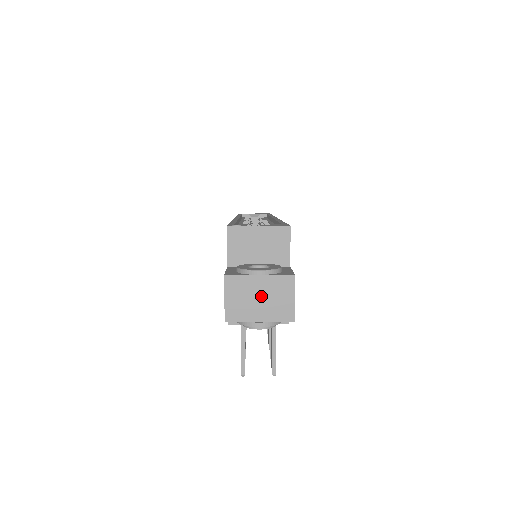
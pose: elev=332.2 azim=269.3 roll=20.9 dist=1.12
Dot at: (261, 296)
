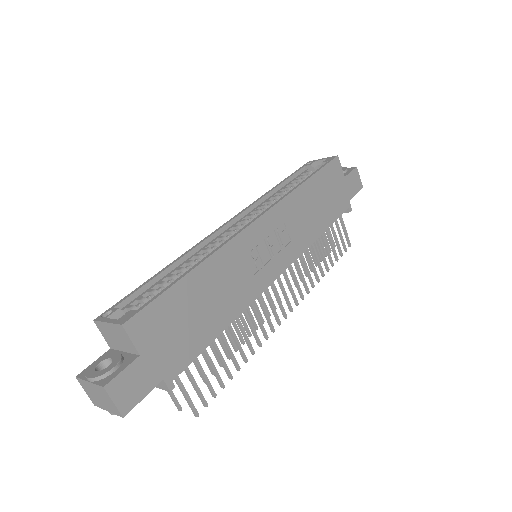
Dot at: (98, 395)
